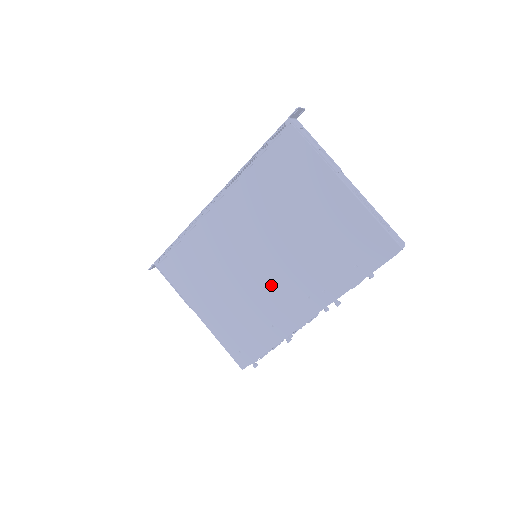
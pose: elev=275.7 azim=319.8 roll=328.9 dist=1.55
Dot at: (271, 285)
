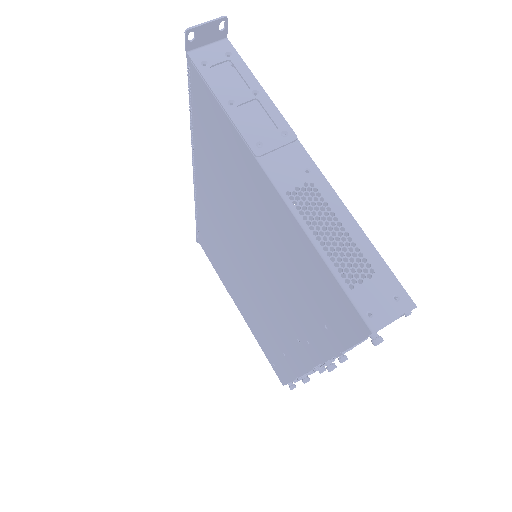
Dot at: (266, 305)
